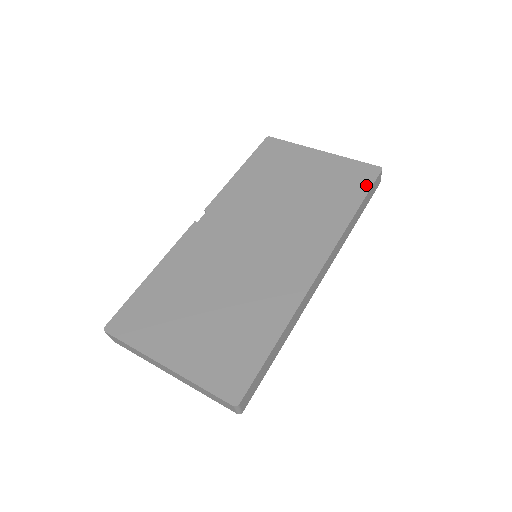
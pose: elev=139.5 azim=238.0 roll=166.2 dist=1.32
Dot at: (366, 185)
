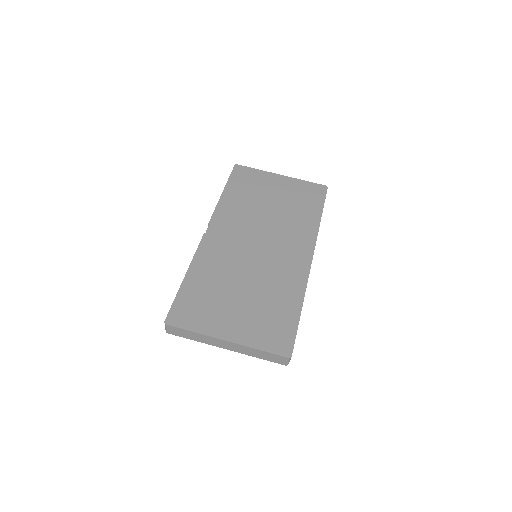
Dot at: (321, 199)
